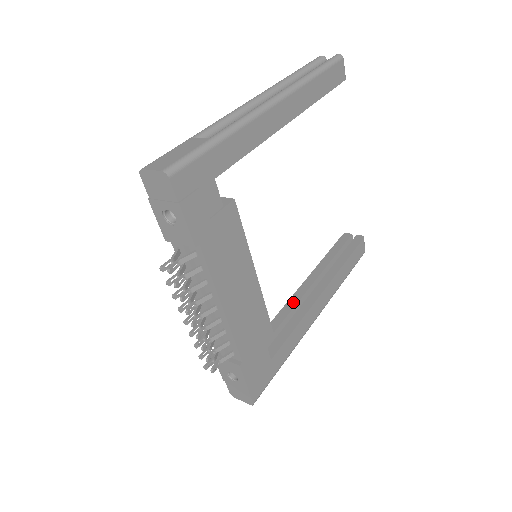
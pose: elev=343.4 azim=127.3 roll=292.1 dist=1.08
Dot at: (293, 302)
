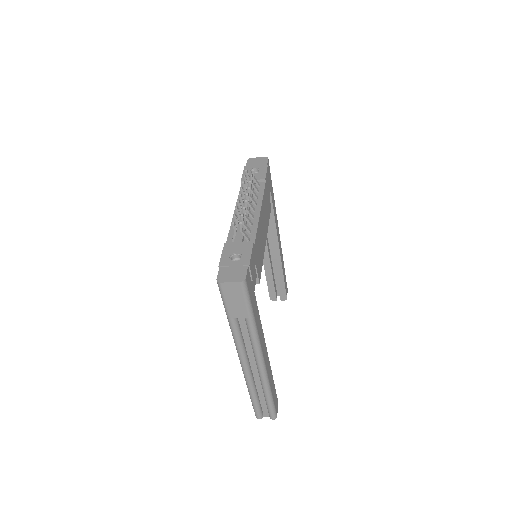
Dot at: occluded
